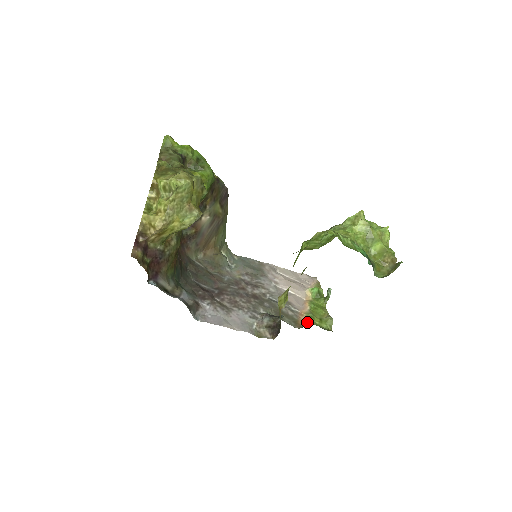
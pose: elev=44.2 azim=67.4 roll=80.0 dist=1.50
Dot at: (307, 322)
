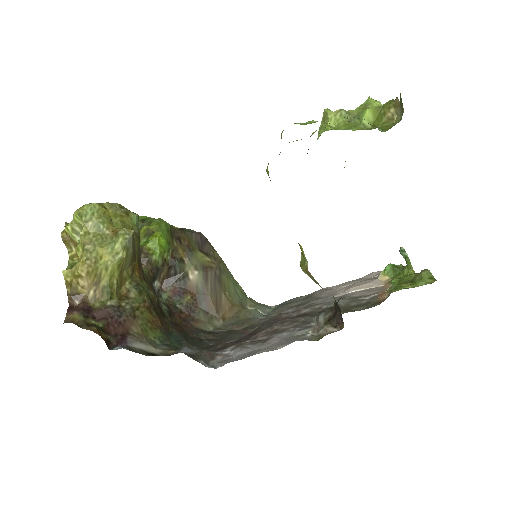
Dot at: (391, 292)
